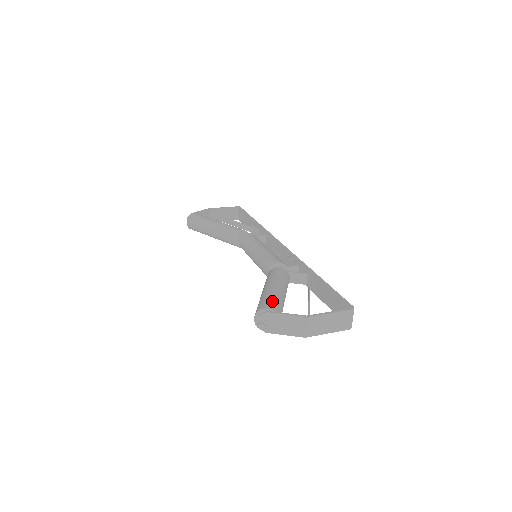
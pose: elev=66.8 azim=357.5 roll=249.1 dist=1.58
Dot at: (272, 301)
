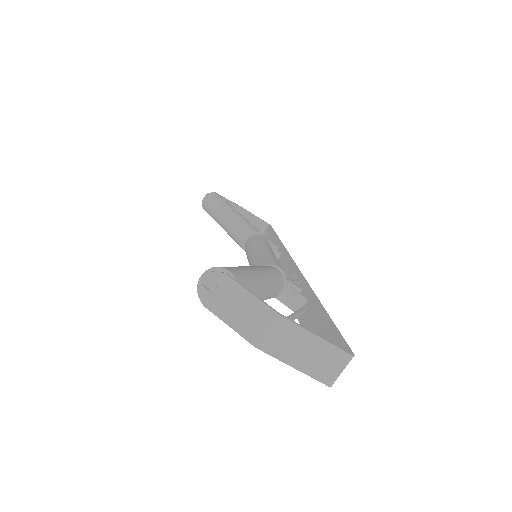
Dot at: (242, 272)
